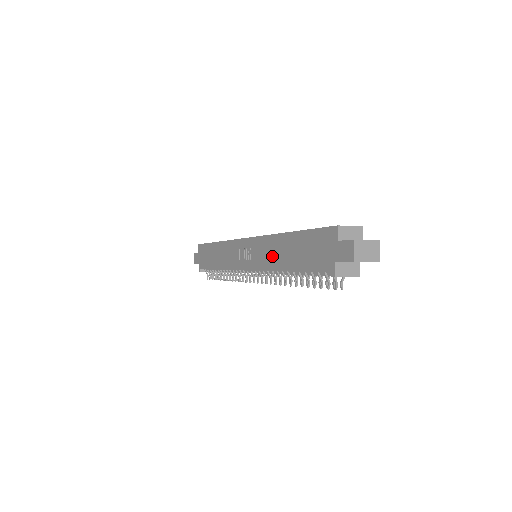
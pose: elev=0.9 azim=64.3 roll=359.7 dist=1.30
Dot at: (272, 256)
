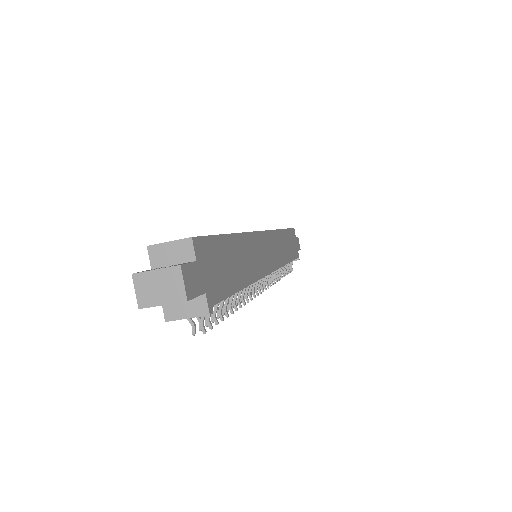
Dot at: occluded
